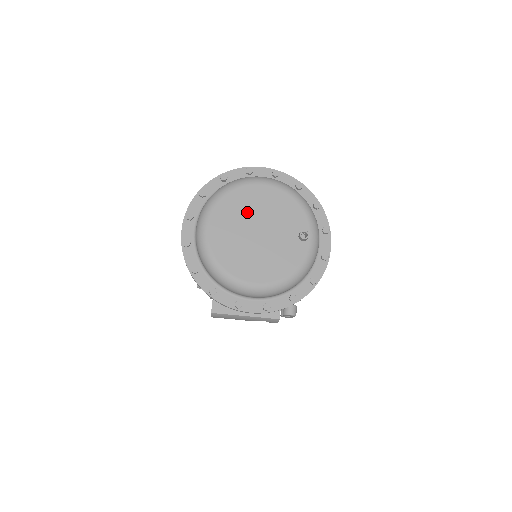
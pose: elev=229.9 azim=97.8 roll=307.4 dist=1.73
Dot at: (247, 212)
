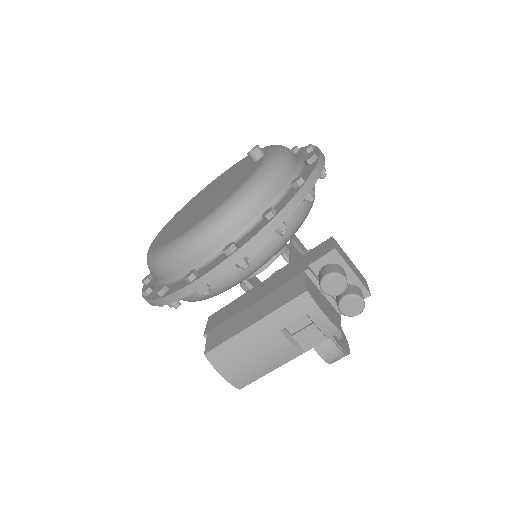
Dot at: (198, 200)
